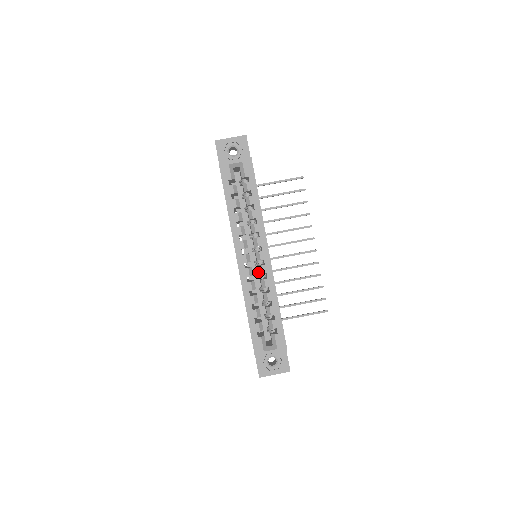
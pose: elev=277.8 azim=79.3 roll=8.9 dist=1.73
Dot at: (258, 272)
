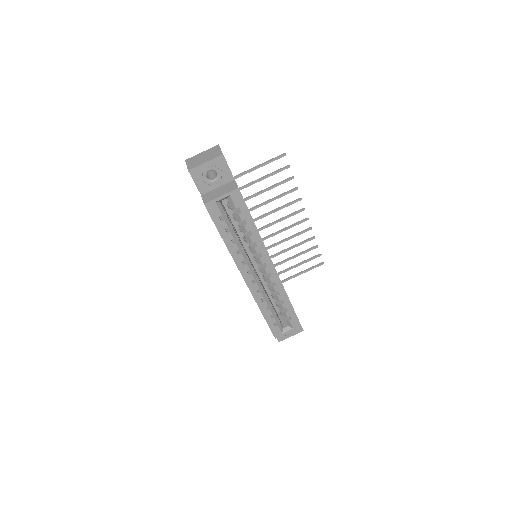
Dot at: occluded
